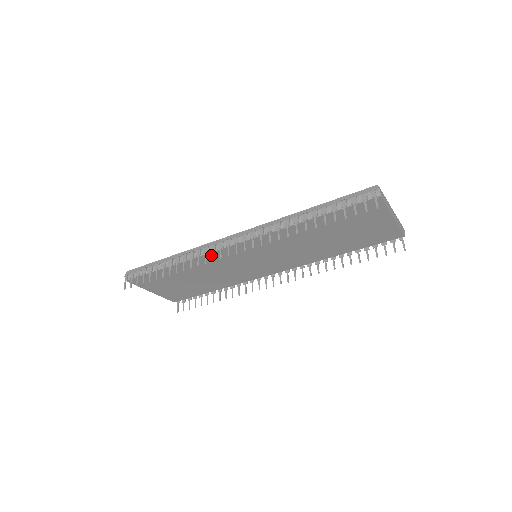
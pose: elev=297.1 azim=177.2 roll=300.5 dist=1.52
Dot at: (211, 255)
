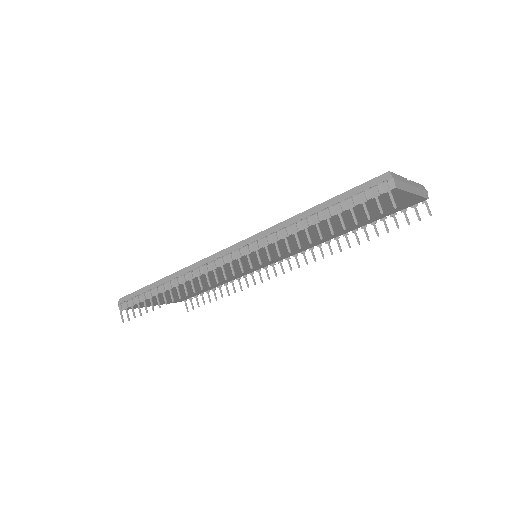
Dot at: occluded
